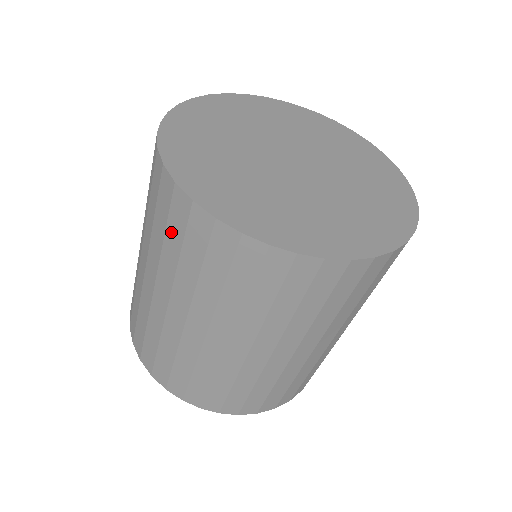
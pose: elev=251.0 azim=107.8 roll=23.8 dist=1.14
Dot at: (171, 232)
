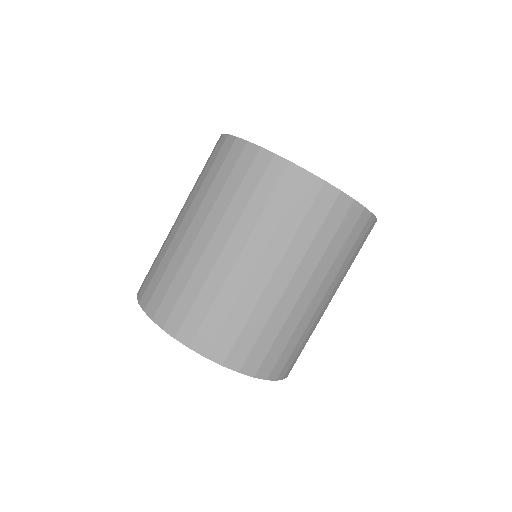
Dot at: (208, 165)
